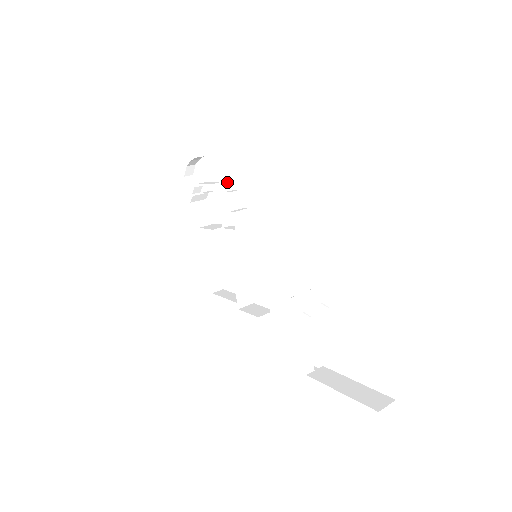
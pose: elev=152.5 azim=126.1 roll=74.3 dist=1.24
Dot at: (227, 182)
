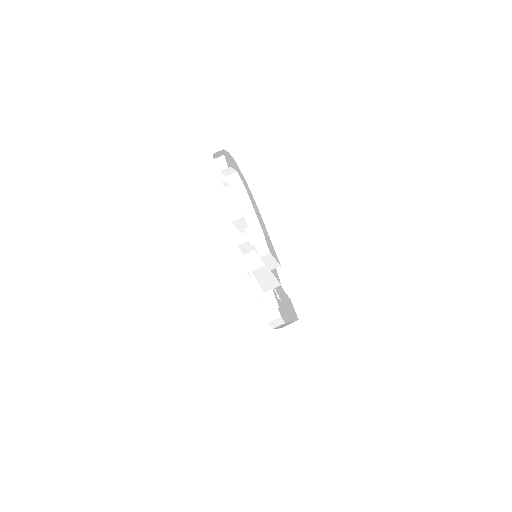
Dot at: (265, 238)
